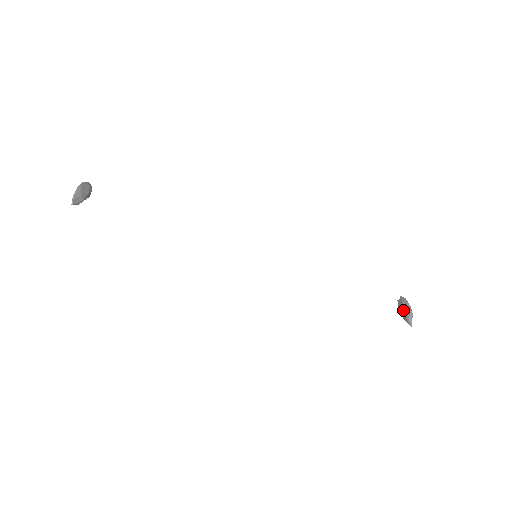
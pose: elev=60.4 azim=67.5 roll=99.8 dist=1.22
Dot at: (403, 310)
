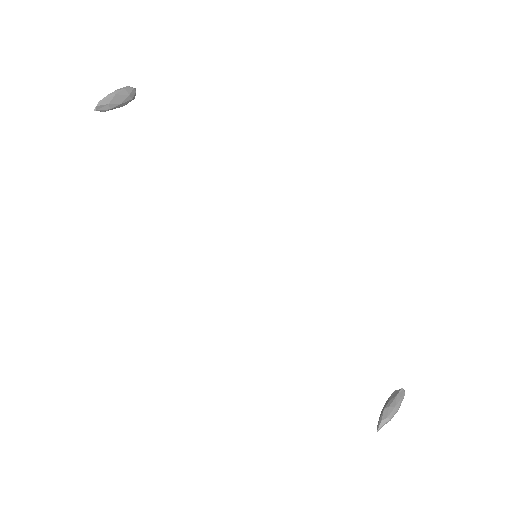
Dot at: (386, 407)
